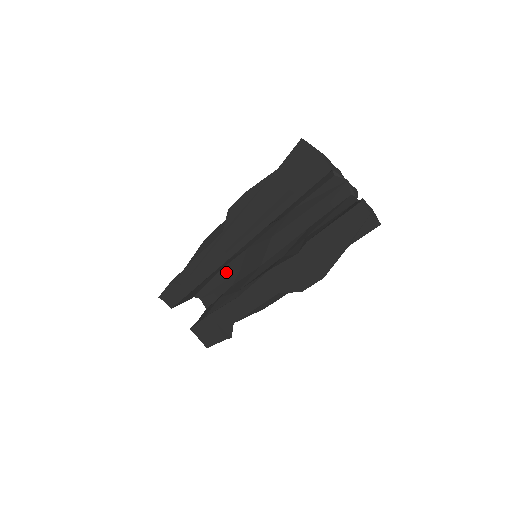
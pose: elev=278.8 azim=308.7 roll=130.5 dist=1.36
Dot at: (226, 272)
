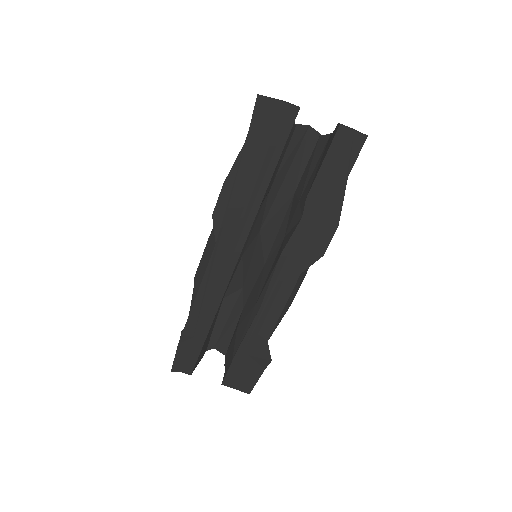
Dot at: (229, 299)
